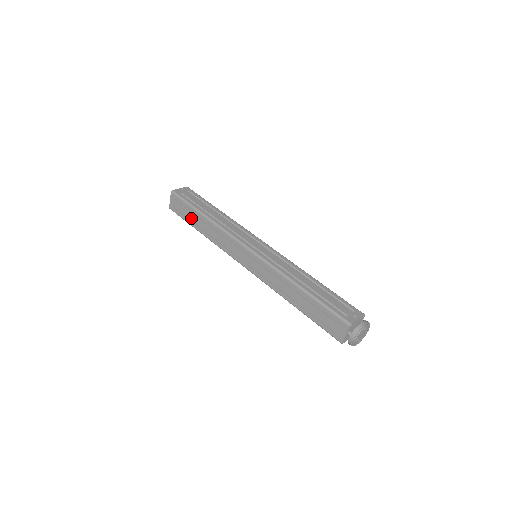
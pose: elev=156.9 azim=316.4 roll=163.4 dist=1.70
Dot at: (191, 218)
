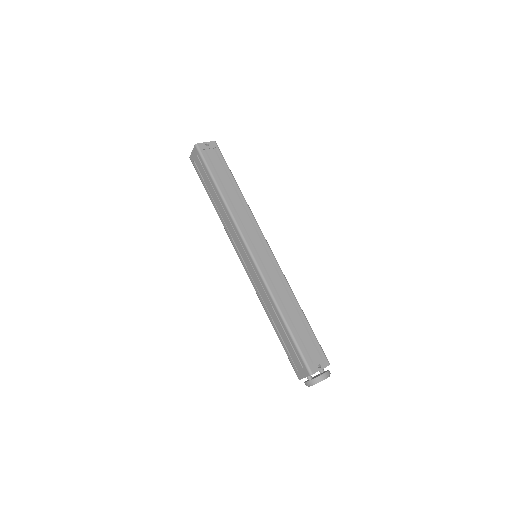
Dot at: (207, 184)
